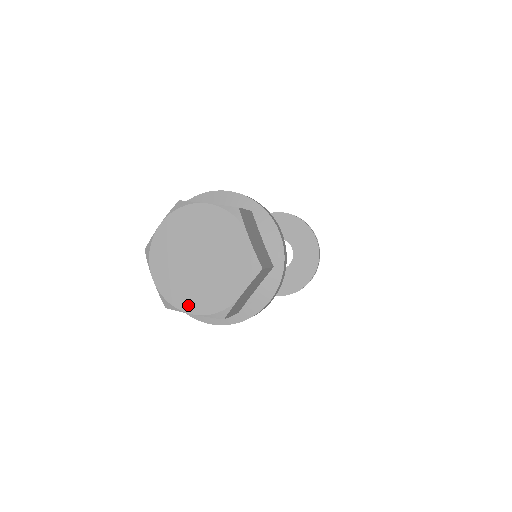
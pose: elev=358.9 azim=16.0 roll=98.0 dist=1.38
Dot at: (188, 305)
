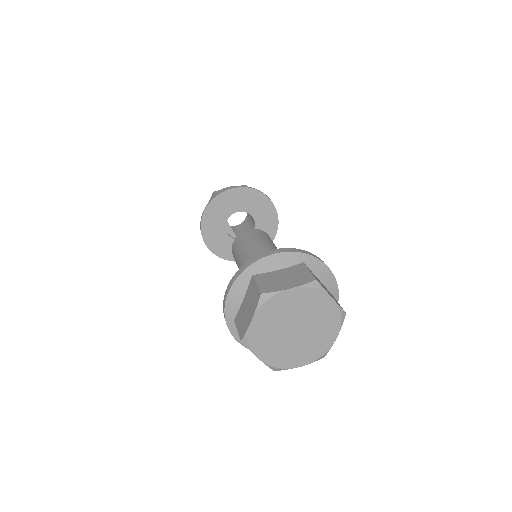
Dot at: (262, 352)
